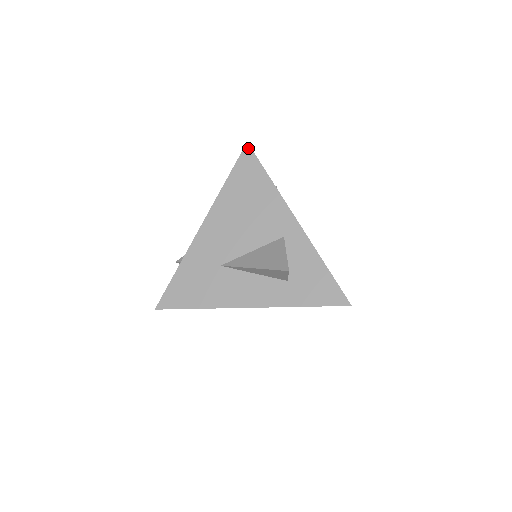
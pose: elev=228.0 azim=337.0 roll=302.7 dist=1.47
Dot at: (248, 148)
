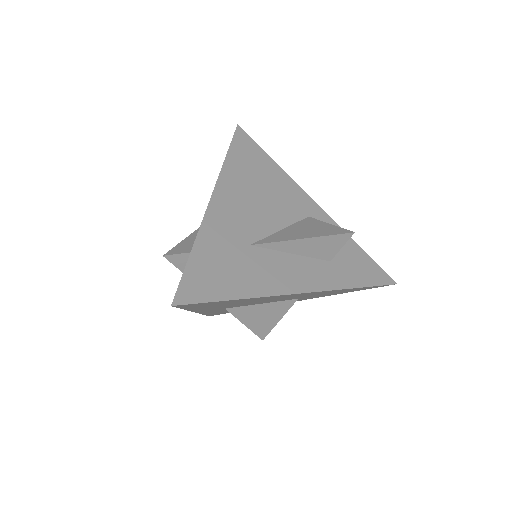
Dot at: (240, 130)
